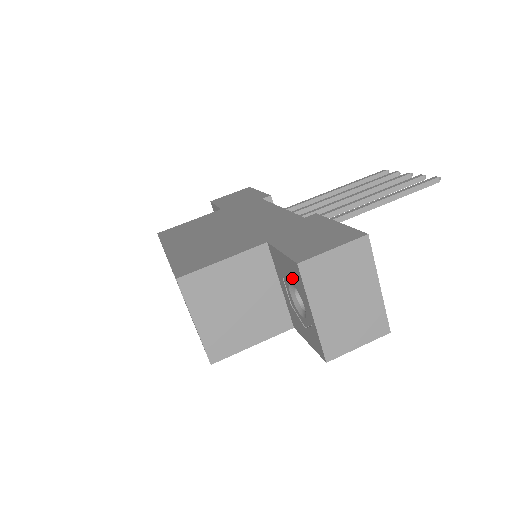
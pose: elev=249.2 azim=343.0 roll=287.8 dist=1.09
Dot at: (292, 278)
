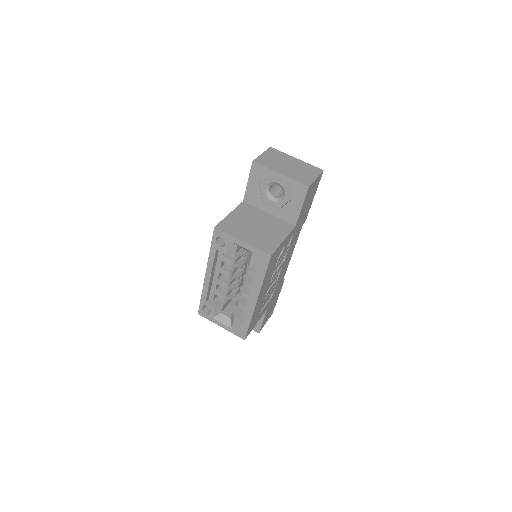
Dot at: (261, 181)
